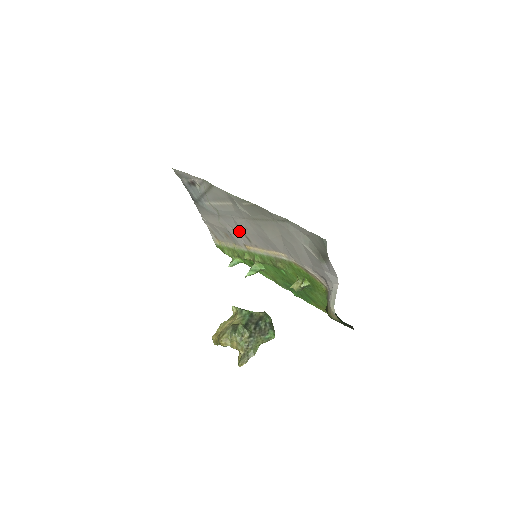
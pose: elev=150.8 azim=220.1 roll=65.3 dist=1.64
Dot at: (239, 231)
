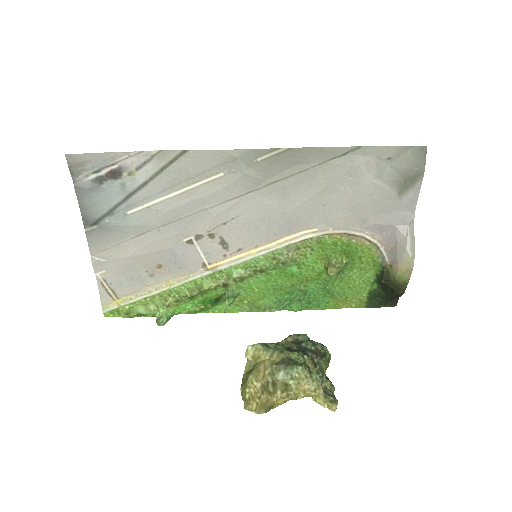
Dot at: (205, 237)
